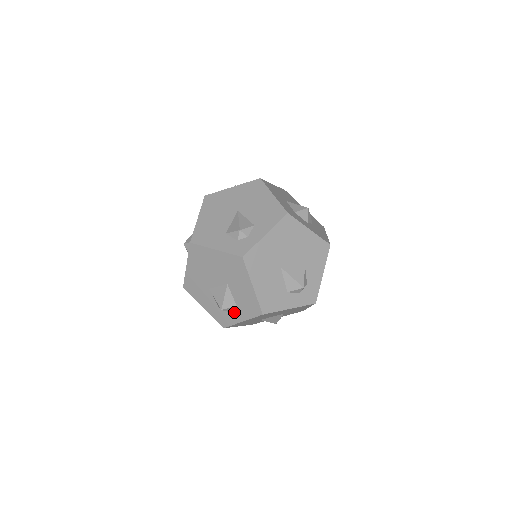
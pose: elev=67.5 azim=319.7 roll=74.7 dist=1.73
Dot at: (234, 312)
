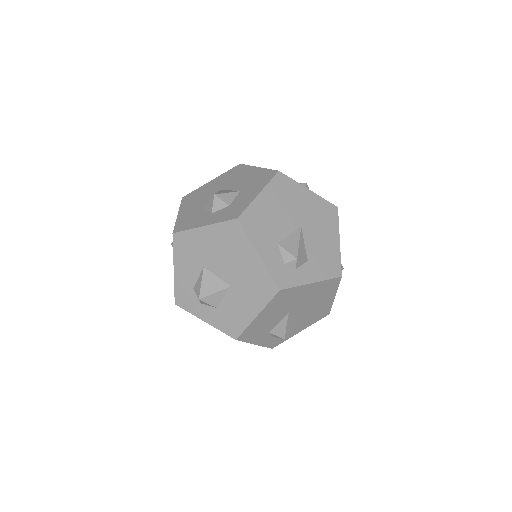
Dot at: (206, 308)
